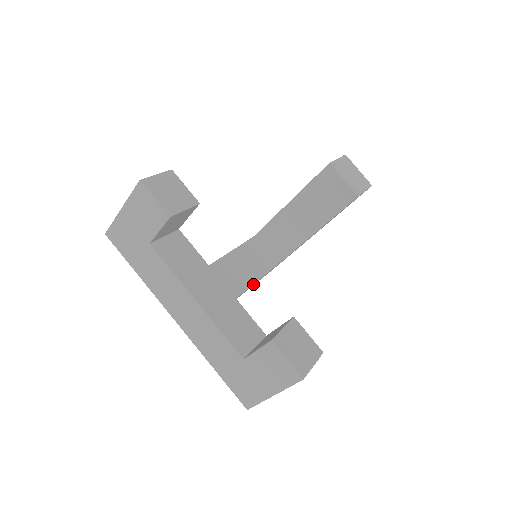
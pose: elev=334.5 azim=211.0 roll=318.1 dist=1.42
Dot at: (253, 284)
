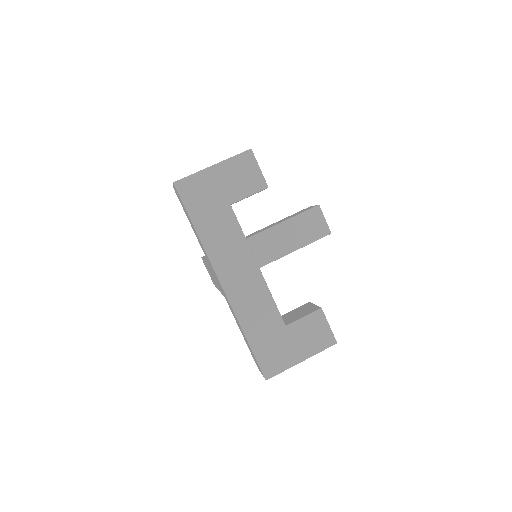
Dot at: occluded
